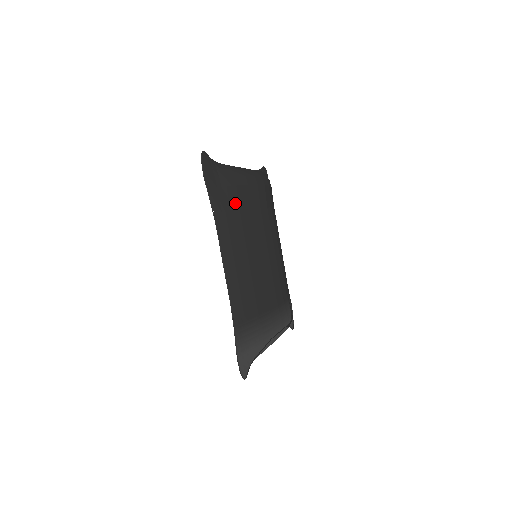
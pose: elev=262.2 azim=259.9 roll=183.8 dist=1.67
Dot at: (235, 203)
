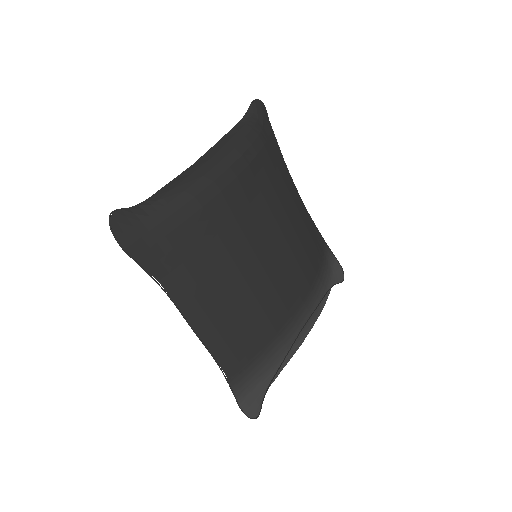
Dot at: (186, 247)
